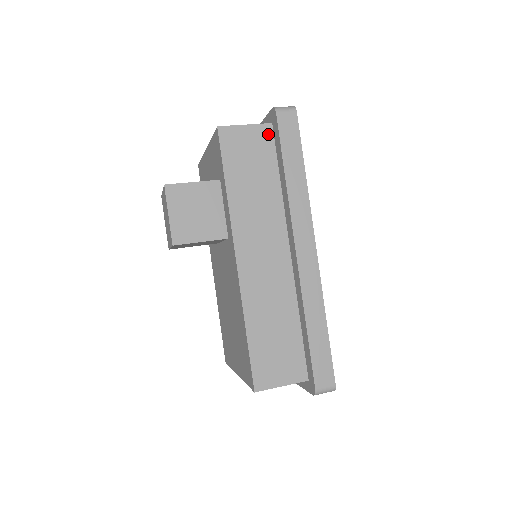
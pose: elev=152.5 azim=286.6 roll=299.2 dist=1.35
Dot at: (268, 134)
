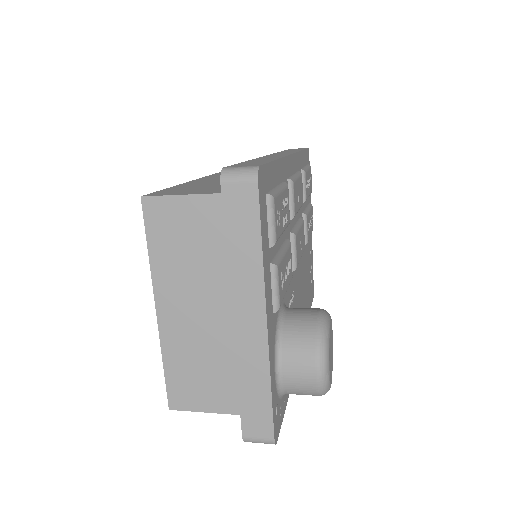
Dot at: occluded
